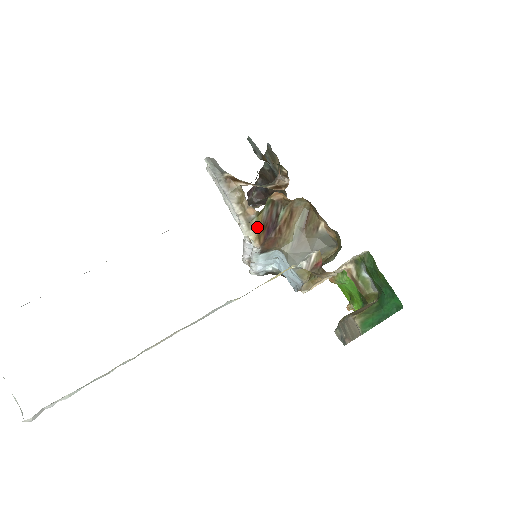
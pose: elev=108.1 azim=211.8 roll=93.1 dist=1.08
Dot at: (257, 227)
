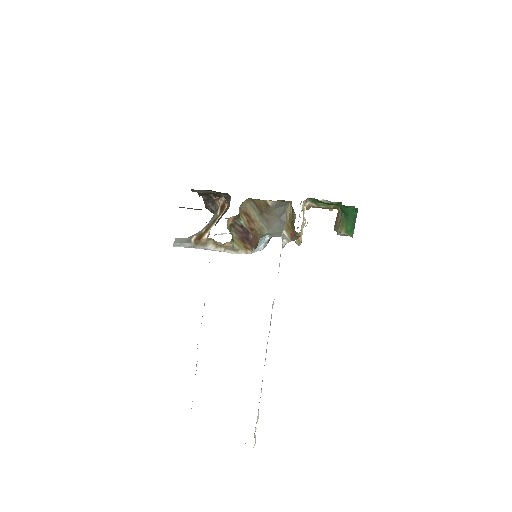
Dot at: (240, 246)
